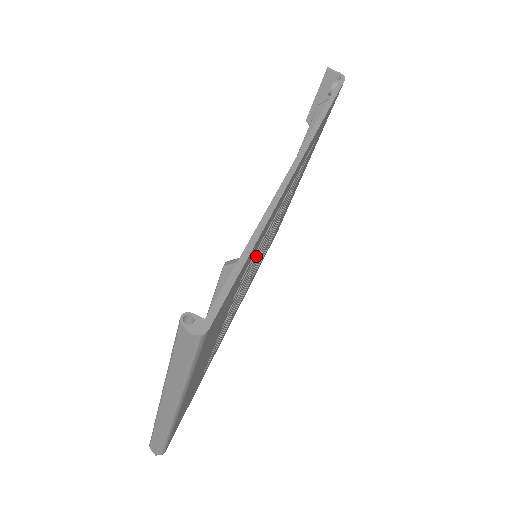
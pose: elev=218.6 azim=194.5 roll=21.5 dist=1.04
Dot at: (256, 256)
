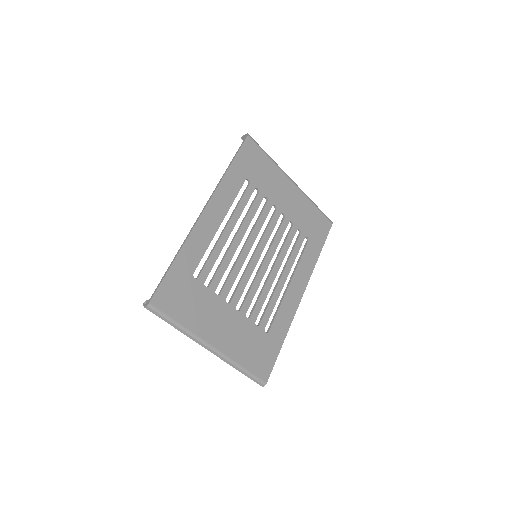
Dot at: (225, 259)
